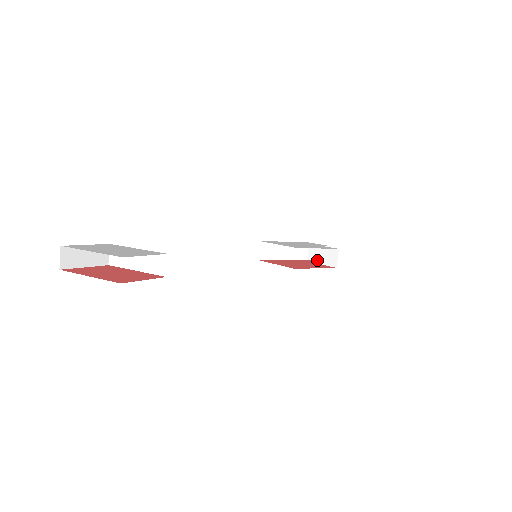
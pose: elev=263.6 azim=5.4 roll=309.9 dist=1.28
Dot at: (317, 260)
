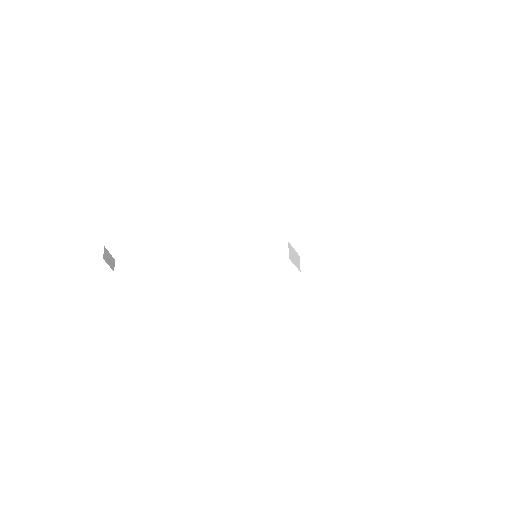
Dot at: occluded
